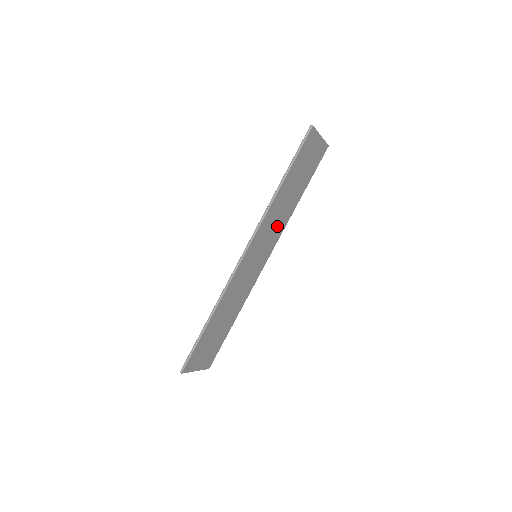
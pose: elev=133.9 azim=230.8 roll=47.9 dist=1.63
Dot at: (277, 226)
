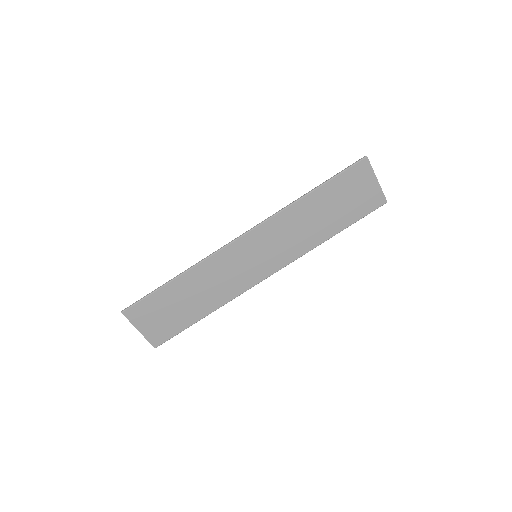
Dot at: (293, 242)
